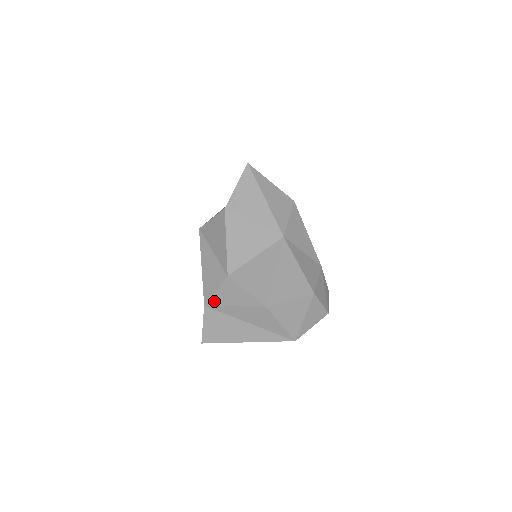
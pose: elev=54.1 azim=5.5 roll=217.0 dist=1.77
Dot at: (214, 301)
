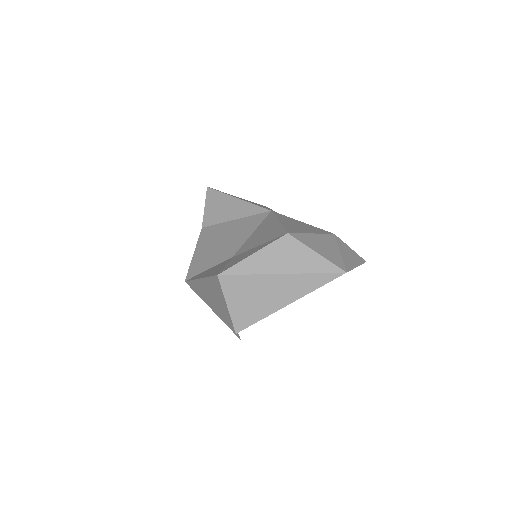
Dot at: (227, 267)
